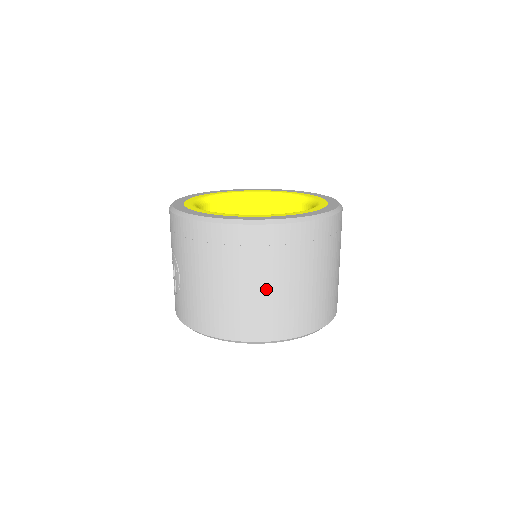
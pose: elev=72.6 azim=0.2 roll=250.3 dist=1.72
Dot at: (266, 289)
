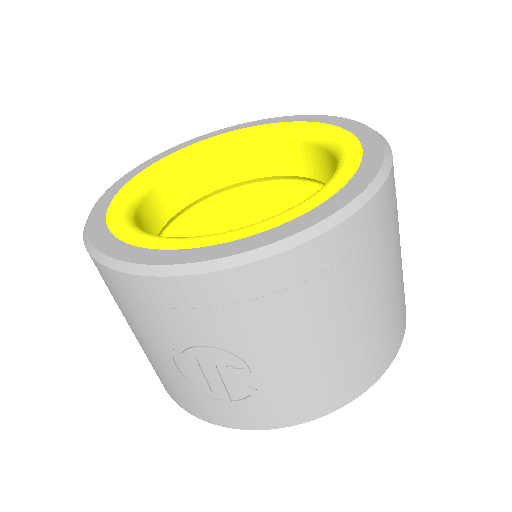
Dot at: (395, 276)
